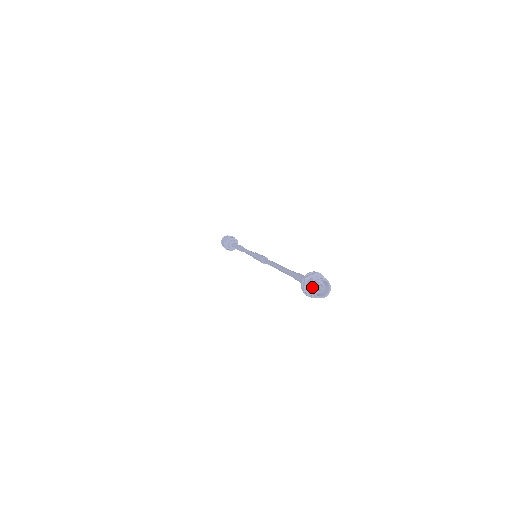
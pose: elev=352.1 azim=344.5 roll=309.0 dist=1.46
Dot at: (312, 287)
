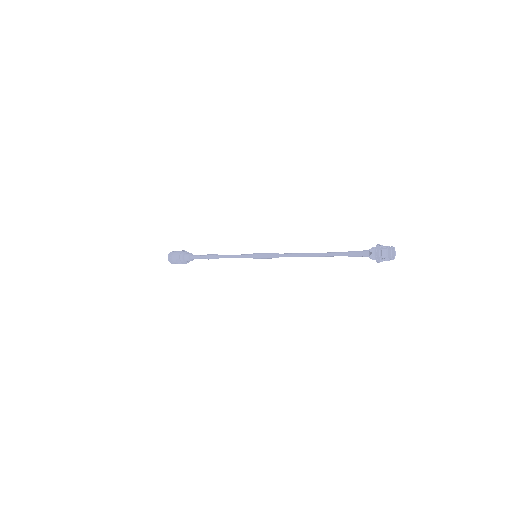
Dot at: (390, 250)
